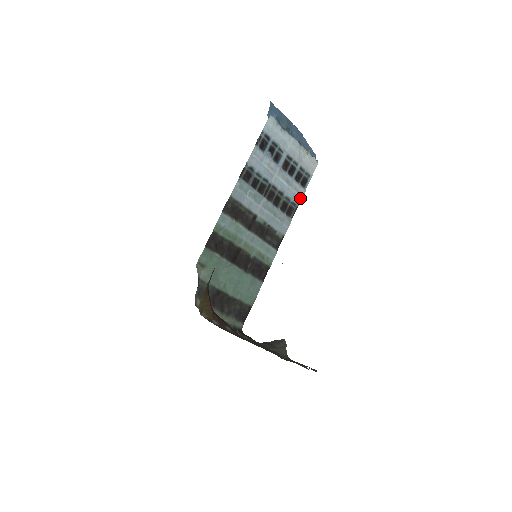
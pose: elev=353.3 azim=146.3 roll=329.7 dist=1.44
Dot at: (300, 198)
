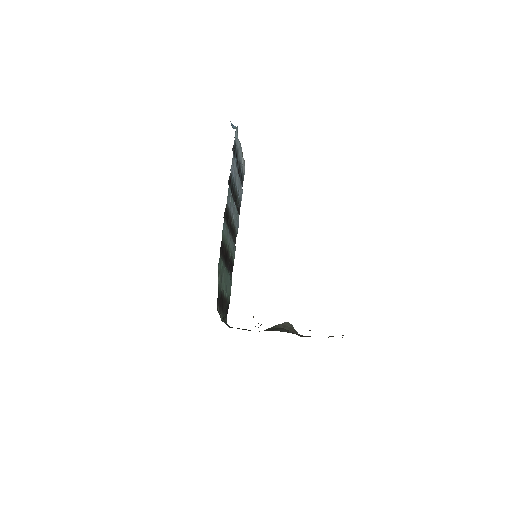
Dot at: (241, 198)
